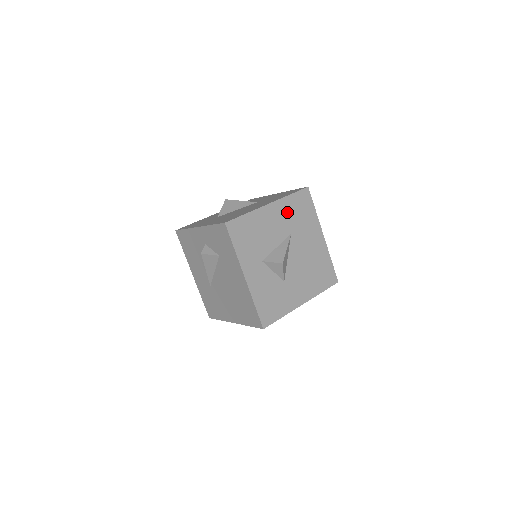
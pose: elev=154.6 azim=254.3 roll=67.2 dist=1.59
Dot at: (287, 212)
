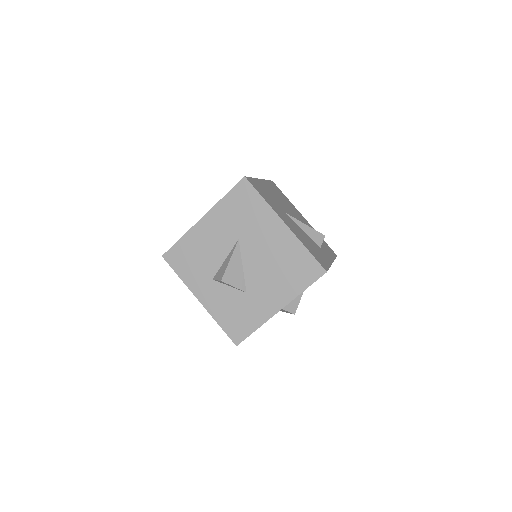
Dot at: (226, 217)
